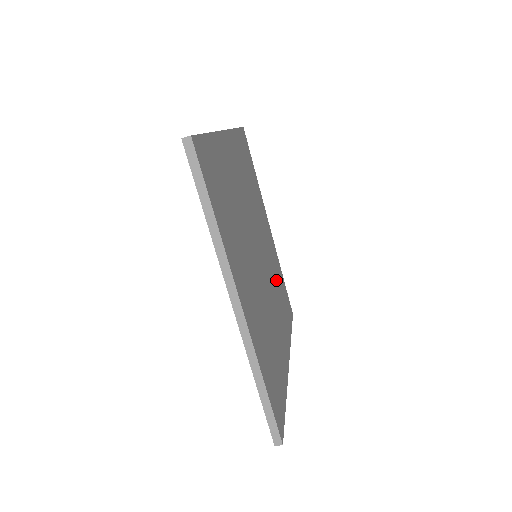
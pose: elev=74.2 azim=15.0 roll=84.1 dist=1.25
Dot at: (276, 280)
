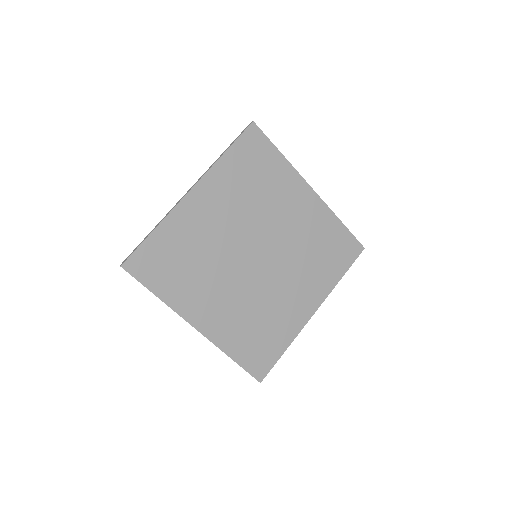
Dot at: (264, 315)
